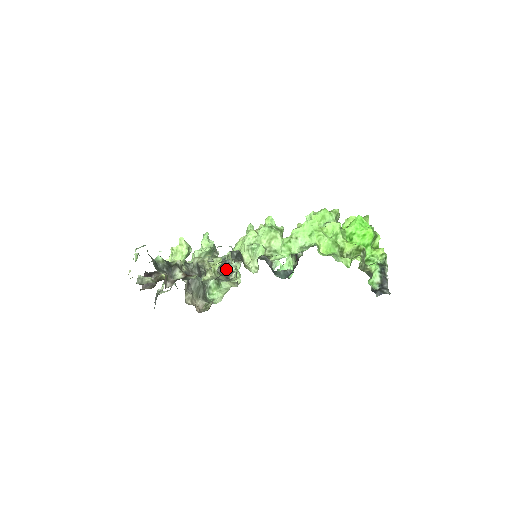
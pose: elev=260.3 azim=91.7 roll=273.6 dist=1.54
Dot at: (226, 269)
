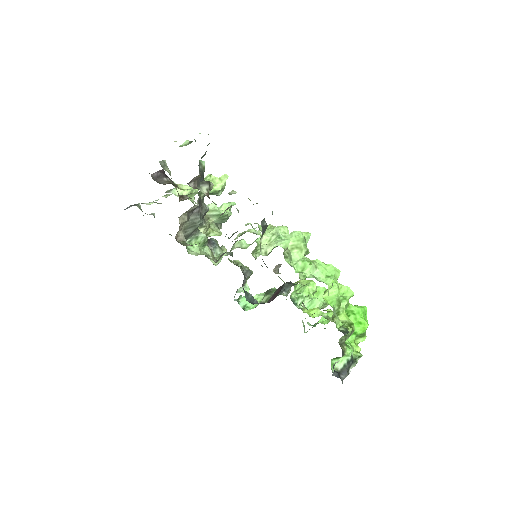
Dot at: (234, 233)
